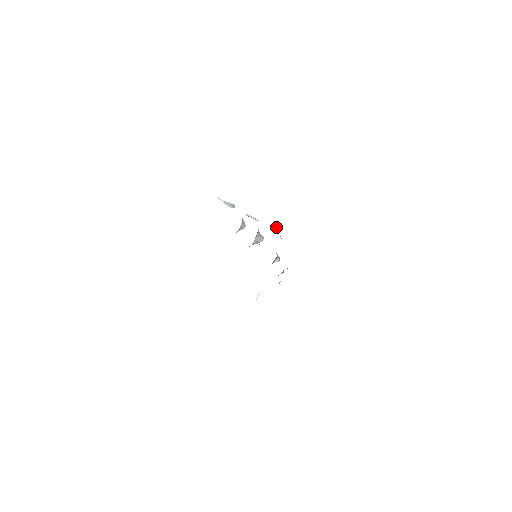
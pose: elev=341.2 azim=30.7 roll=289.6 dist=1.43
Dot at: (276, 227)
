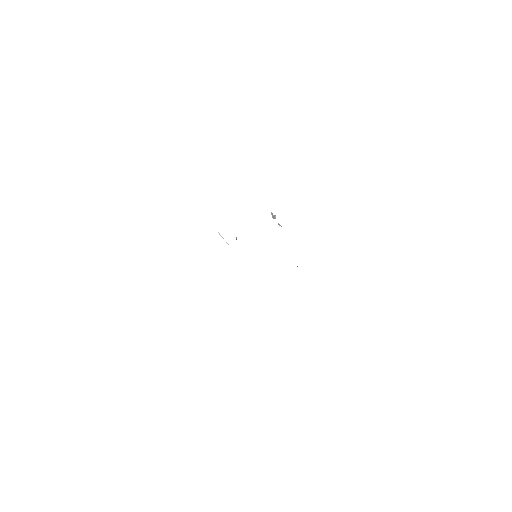
Dot at: occluded
